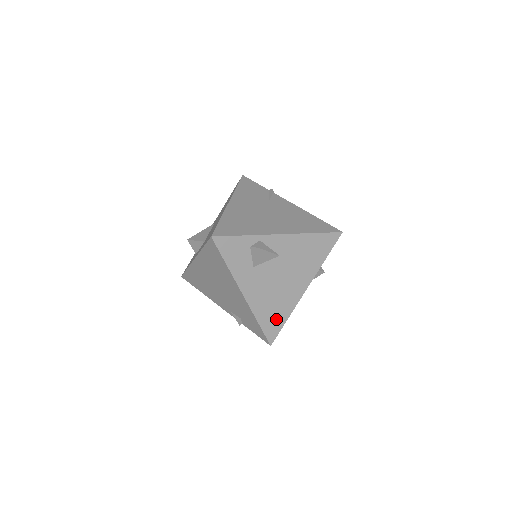
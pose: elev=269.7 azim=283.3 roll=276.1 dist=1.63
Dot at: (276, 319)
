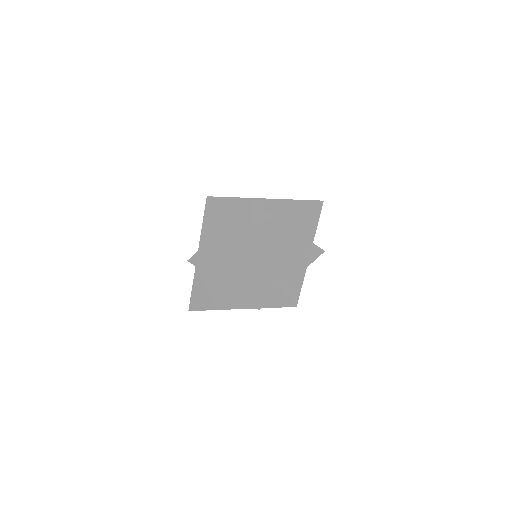
Dot at: (292, 277)
